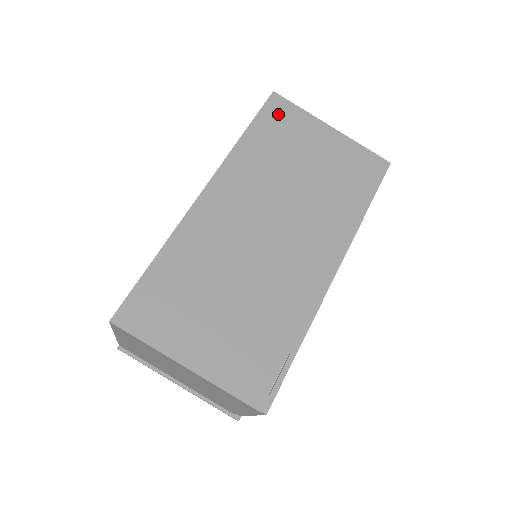
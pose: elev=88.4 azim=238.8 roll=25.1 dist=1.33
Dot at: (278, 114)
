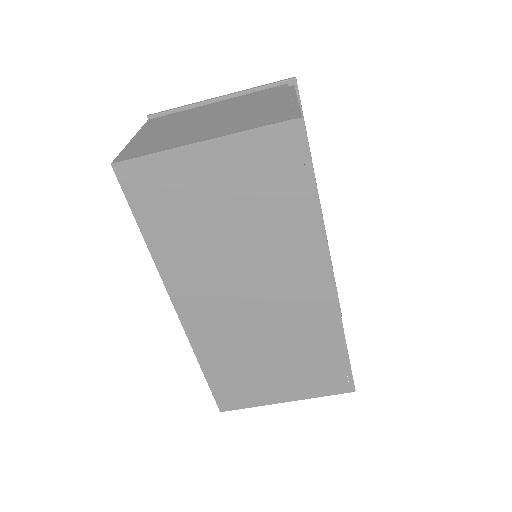
Dot at: (144, 186)
